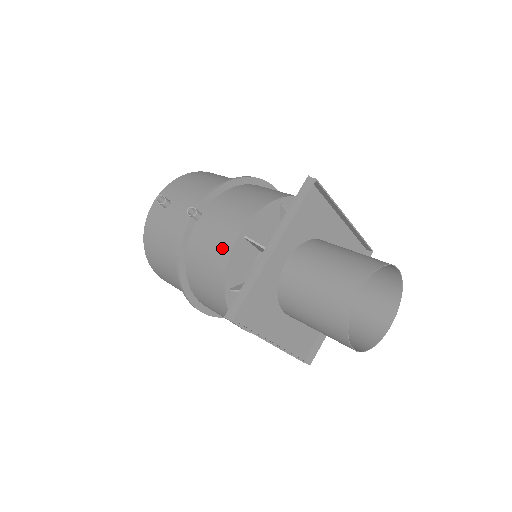
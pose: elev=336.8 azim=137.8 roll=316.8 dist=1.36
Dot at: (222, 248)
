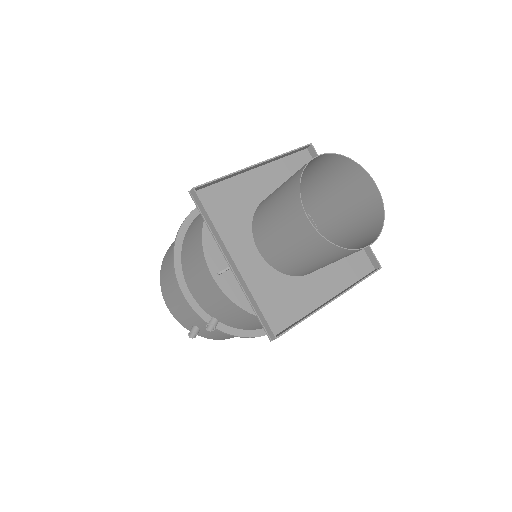
Dot at: occluded
